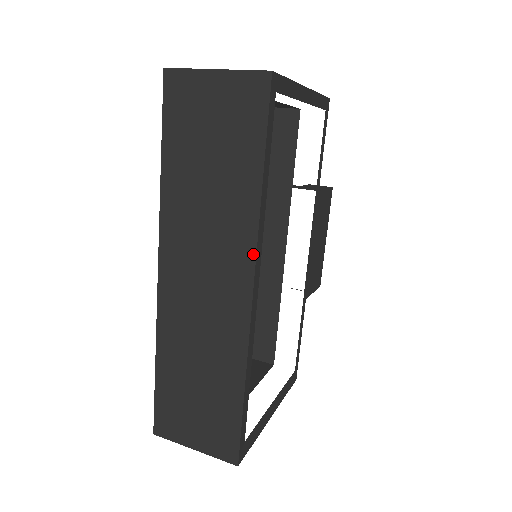
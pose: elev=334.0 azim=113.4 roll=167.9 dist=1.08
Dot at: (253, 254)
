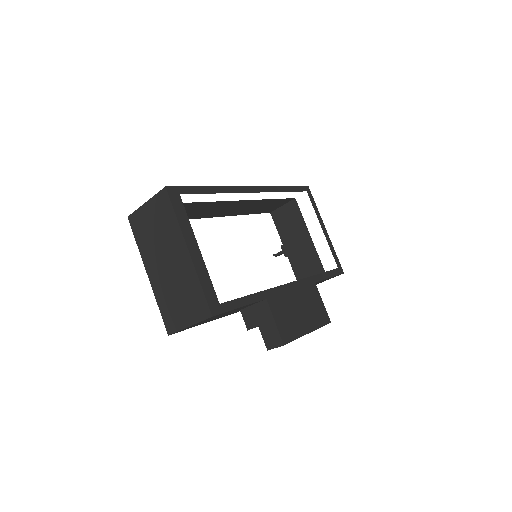
Dot at: (262, 187)
